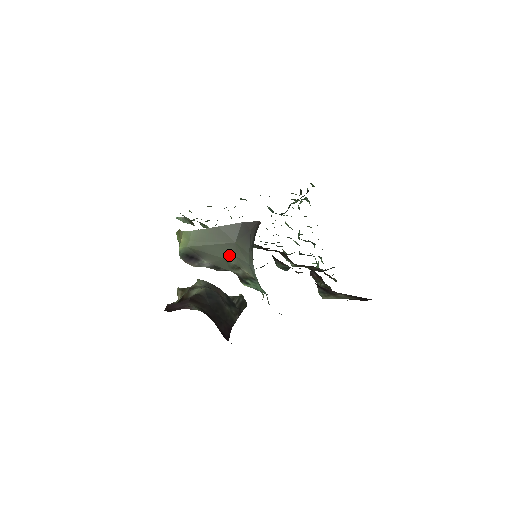
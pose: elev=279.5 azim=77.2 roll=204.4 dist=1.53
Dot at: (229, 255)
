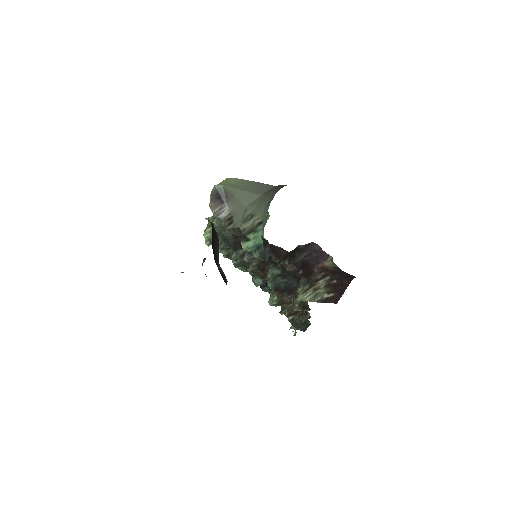
Dot at: (251, 204)
